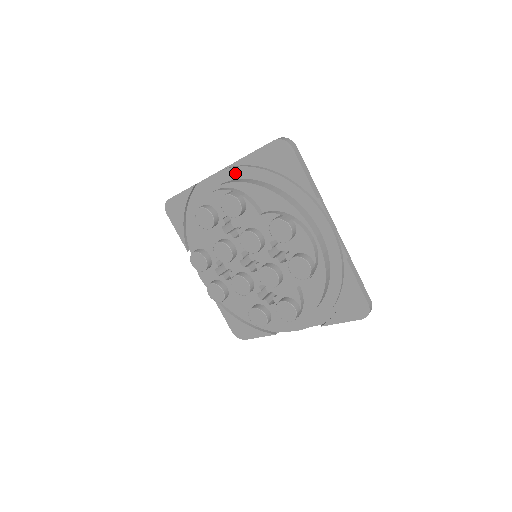
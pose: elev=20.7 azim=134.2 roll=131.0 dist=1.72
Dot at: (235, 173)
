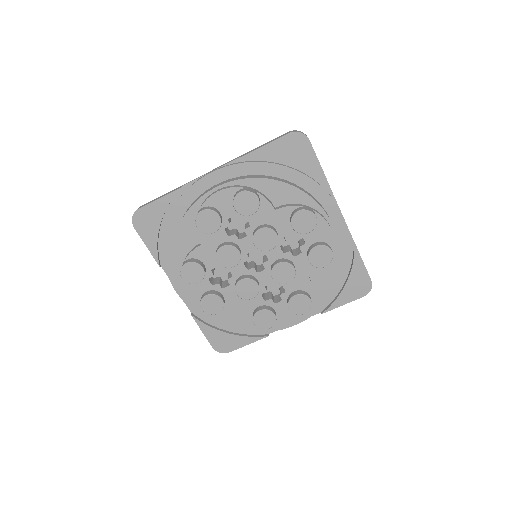
Dot at: (238, 170)
